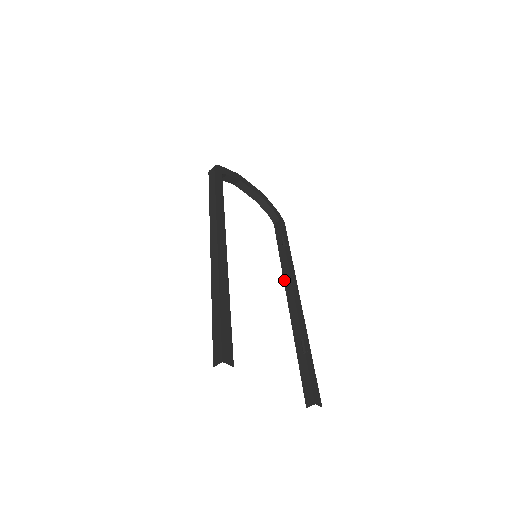
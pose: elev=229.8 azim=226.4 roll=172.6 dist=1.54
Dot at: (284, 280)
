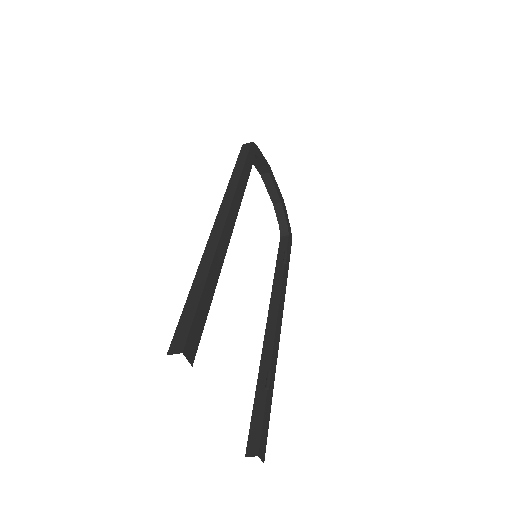
Dot at: (271, 298)
